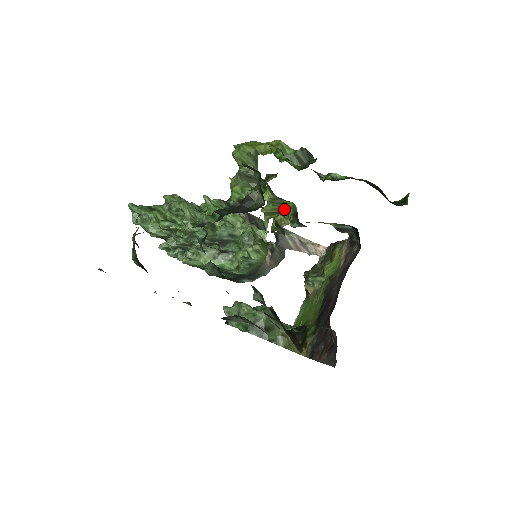
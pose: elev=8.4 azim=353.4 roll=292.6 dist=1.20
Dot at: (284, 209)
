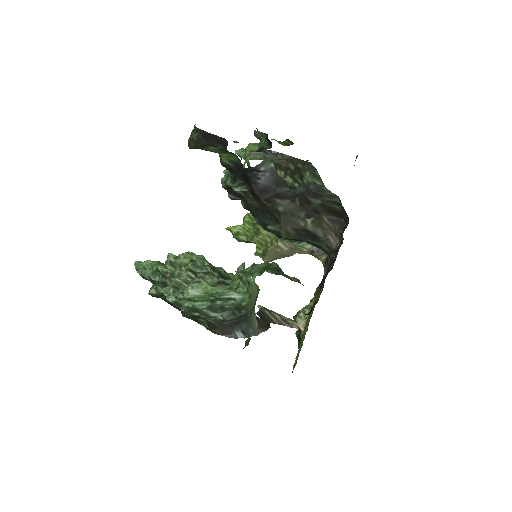
Dot at: (271, 239)
